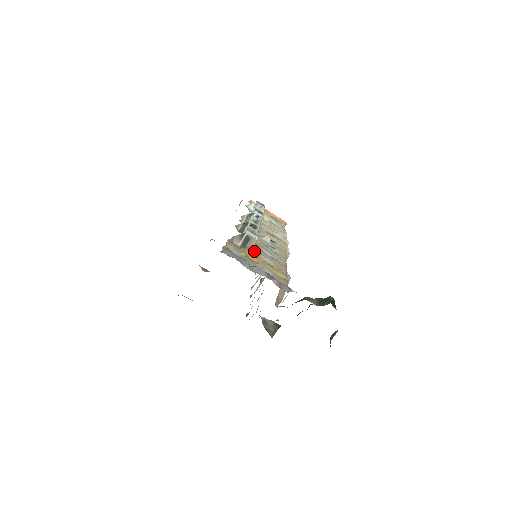
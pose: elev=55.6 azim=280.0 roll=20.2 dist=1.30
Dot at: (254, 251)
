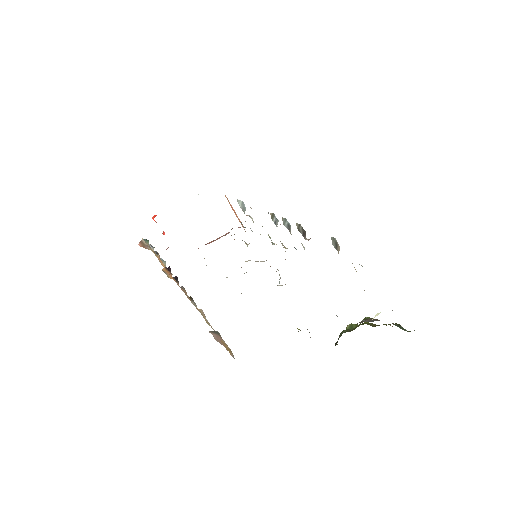
Dot at: occluded
